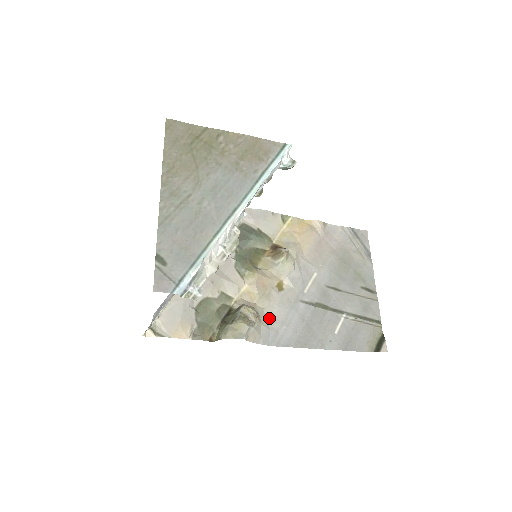
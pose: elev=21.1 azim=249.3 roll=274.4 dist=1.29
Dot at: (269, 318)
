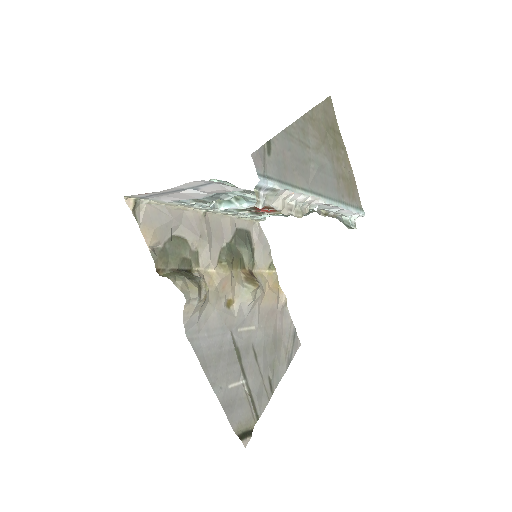
Dot at: (205, 313)
